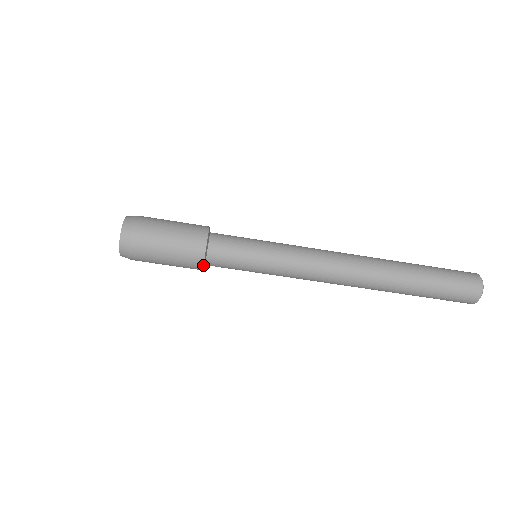
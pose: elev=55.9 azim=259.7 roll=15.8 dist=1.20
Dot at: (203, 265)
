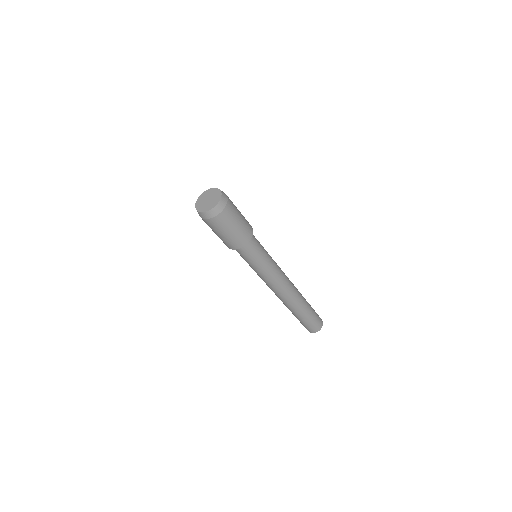
Dot at: (227, 246)
